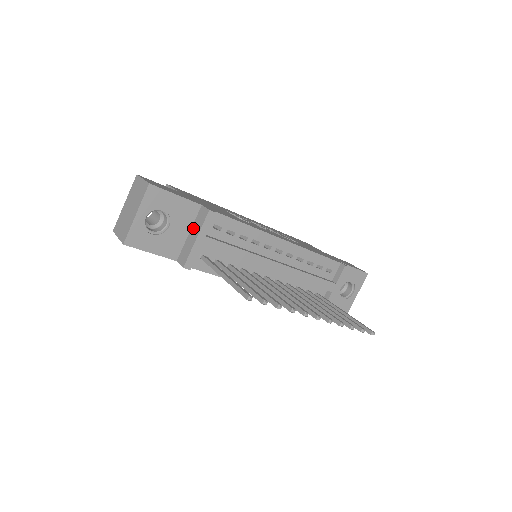
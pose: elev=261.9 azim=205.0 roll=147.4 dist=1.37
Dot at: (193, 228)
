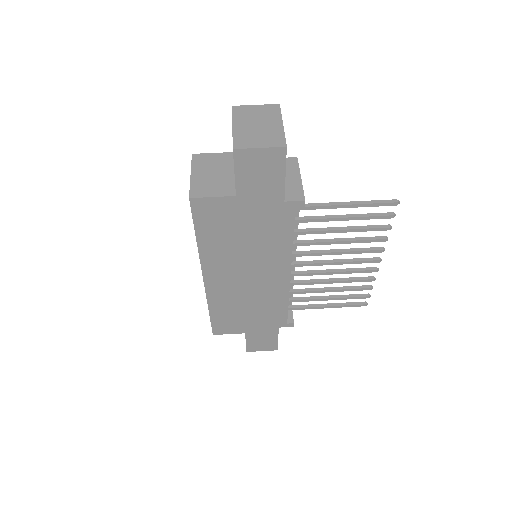
Dot at: occluded
